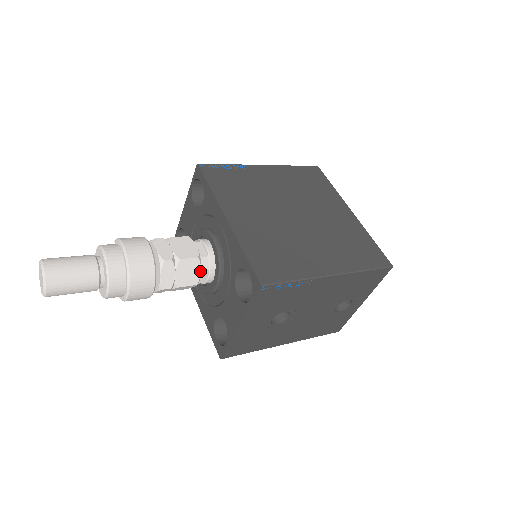
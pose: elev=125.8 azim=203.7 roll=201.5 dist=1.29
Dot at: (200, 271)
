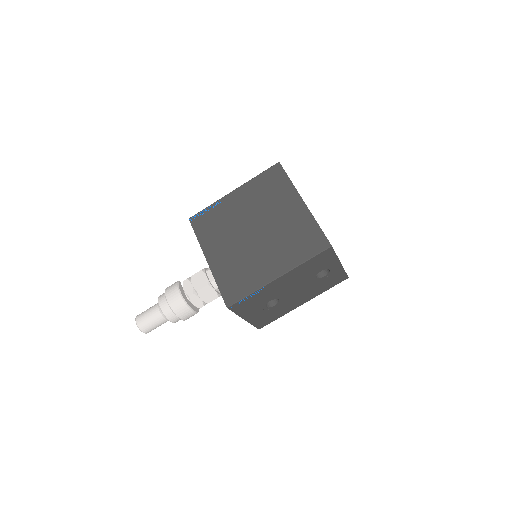
Dot at: (214, 290)
